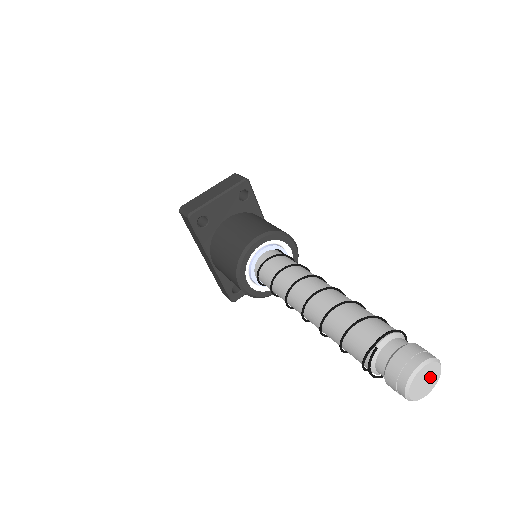
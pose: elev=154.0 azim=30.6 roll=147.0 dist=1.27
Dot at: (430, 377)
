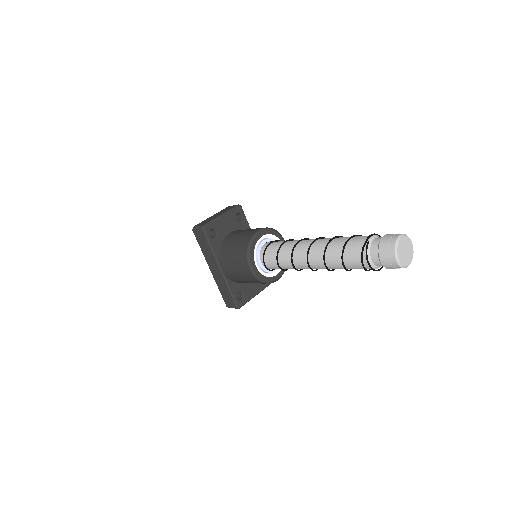
Dot at: (408, 249)
